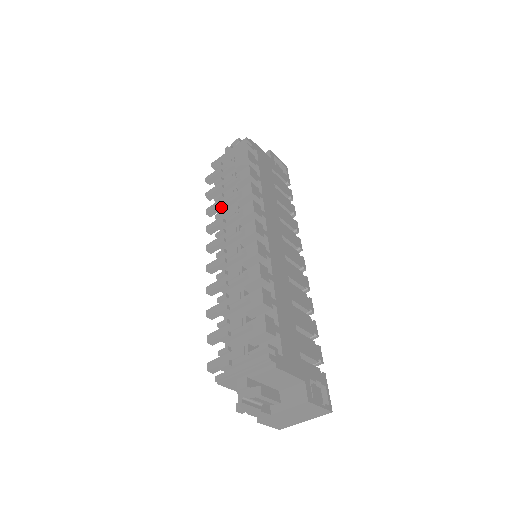
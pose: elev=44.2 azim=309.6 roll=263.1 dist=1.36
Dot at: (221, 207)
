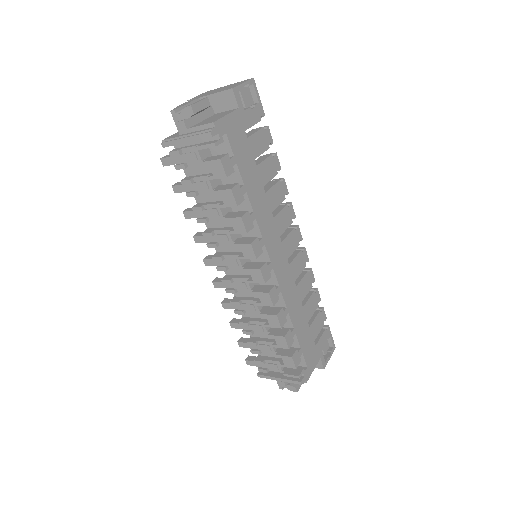
Dot at: (205, 221)
